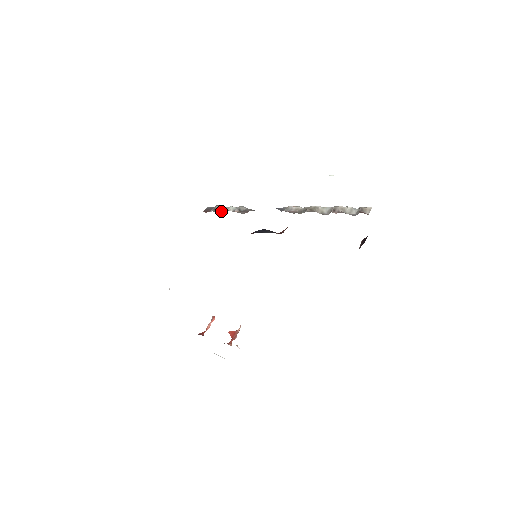
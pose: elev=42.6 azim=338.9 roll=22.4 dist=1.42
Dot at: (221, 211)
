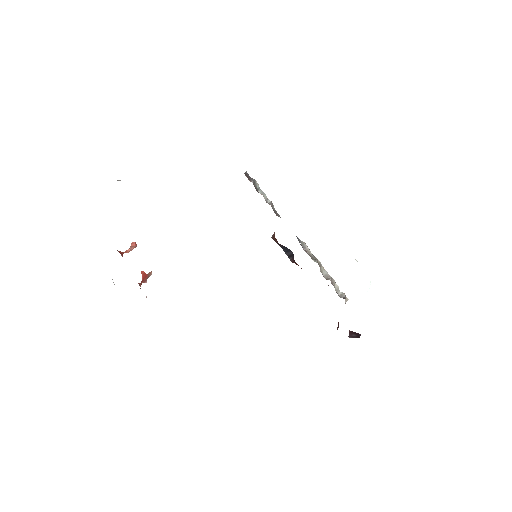
Dot at: (257, 190)
